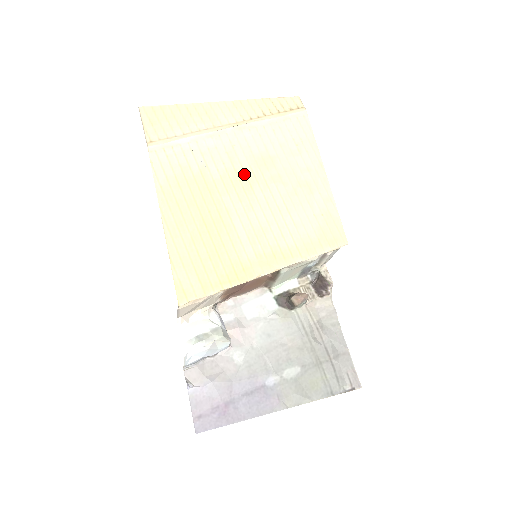
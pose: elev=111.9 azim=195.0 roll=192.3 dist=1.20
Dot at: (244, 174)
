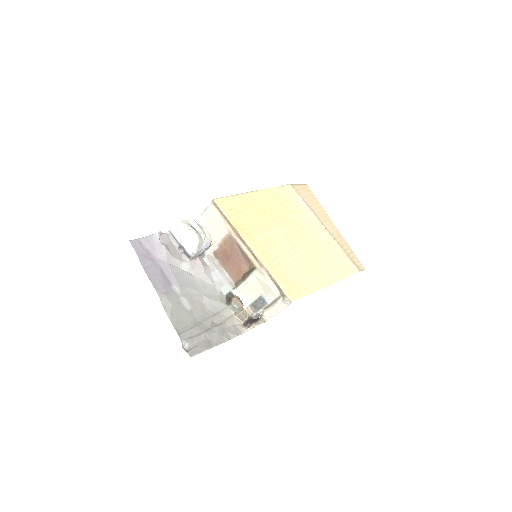
Dot at: (302, 234)
